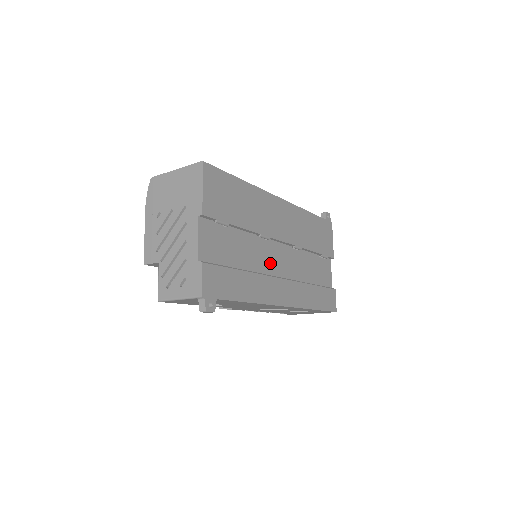
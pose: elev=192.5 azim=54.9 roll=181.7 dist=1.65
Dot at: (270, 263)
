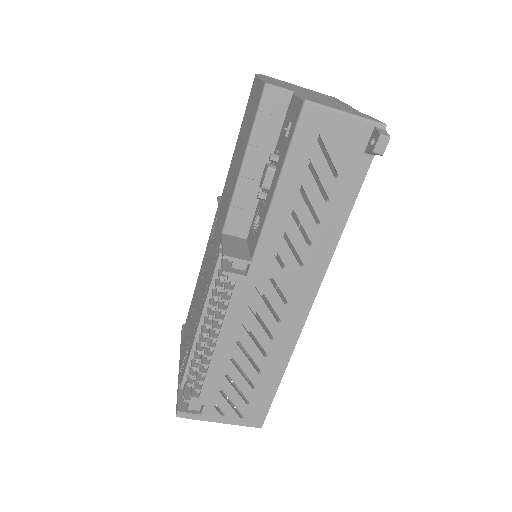
Dot at: occluded
